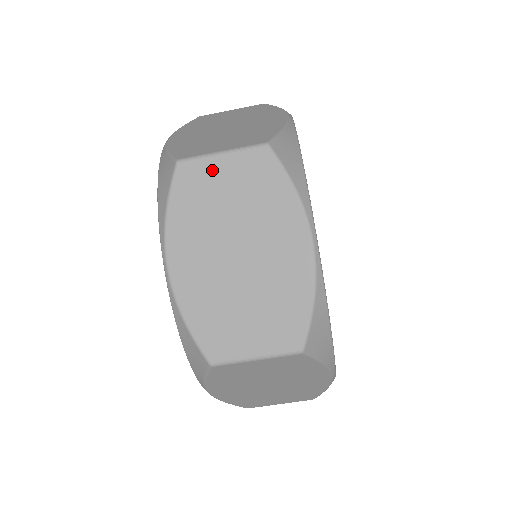
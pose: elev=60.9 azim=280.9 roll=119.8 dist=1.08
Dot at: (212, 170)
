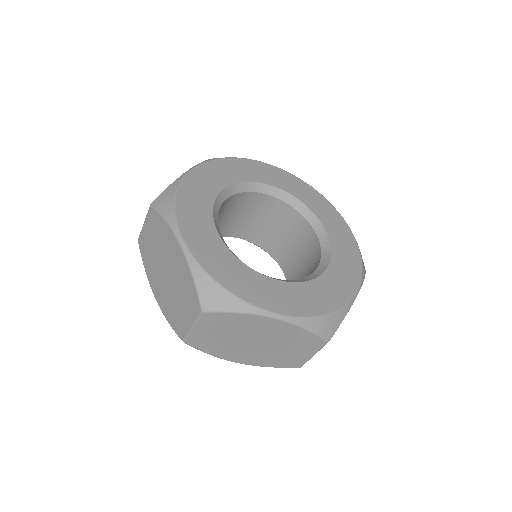
Dot at: (145, 235)
